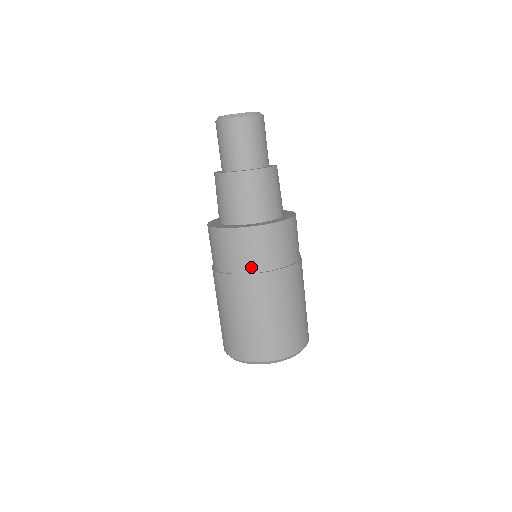
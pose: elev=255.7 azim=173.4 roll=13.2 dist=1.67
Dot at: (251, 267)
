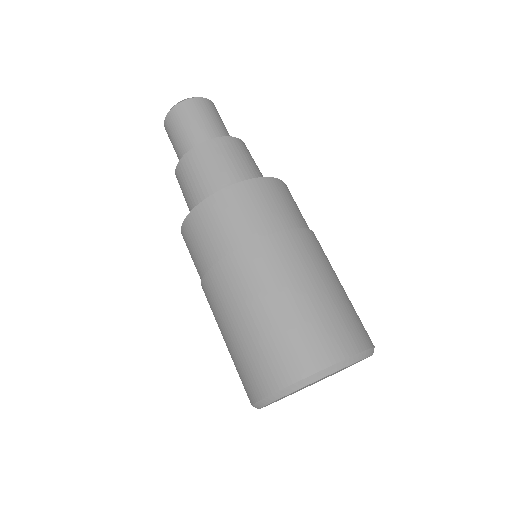
Dot at: (210, 259)
